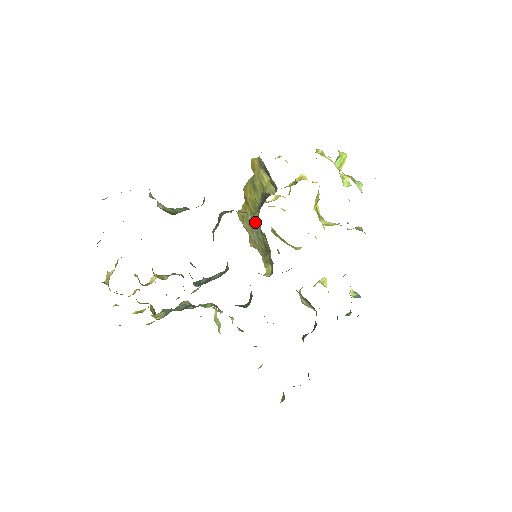
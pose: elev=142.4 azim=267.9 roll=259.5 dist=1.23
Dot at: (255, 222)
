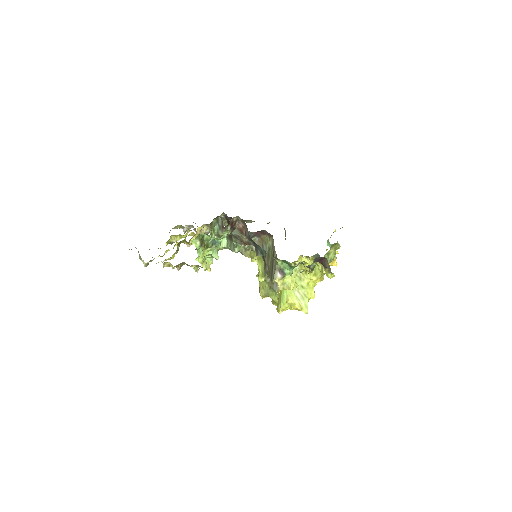
Dot at: occluded
